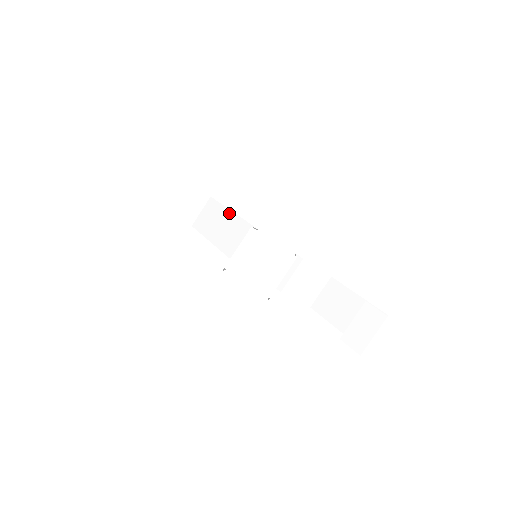
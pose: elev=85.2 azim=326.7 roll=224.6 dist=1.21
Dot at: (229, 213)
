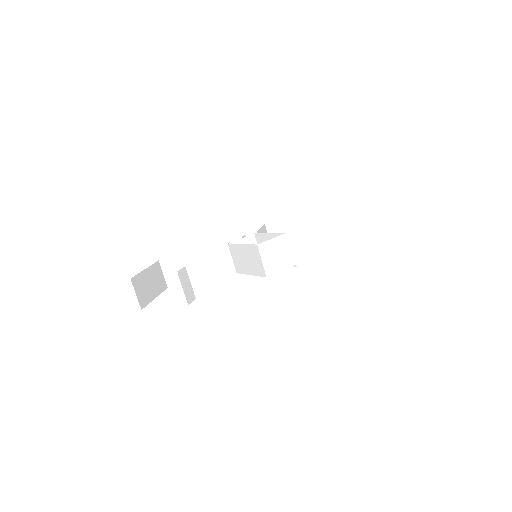
Dot at: (191, 255)
